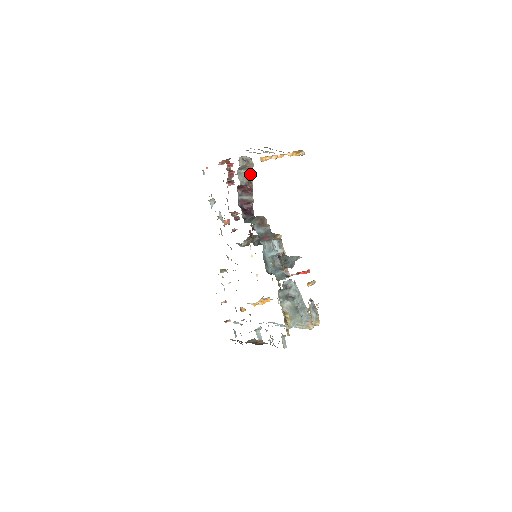
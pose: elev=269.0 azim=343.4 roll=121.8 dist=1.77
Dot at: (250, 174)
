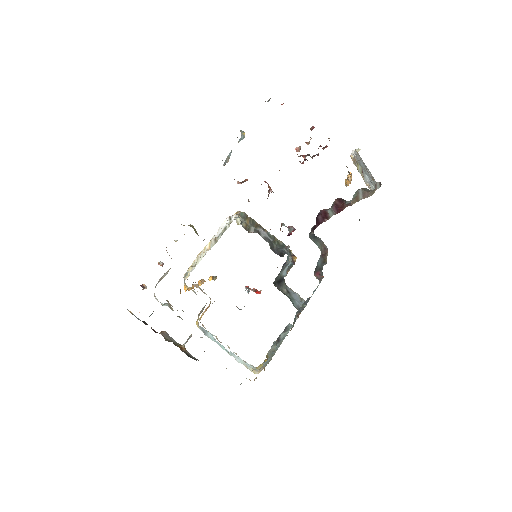
Dot at: (359, 199)
